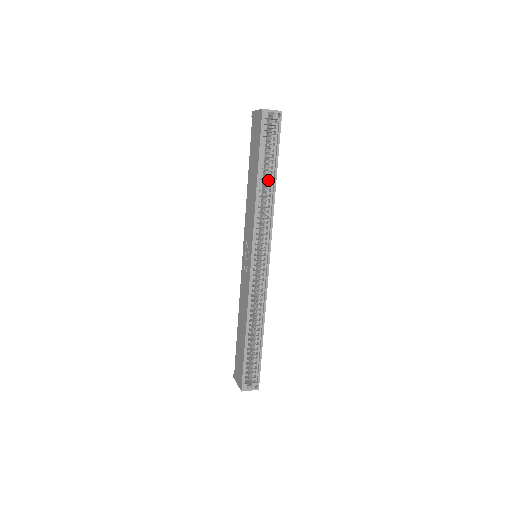
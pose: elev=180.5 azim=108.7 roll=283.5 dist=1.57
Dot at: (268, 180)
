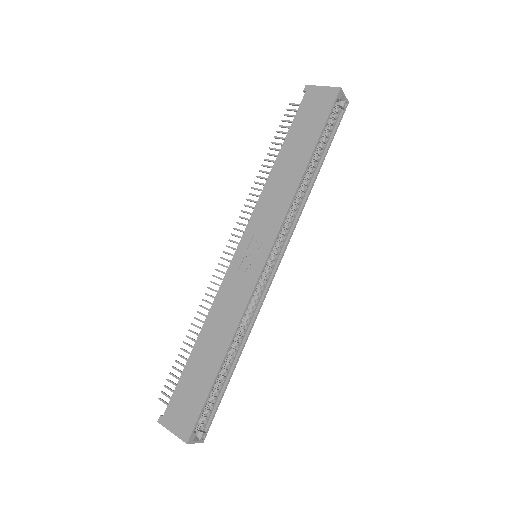
Dot at: (311, 169)
